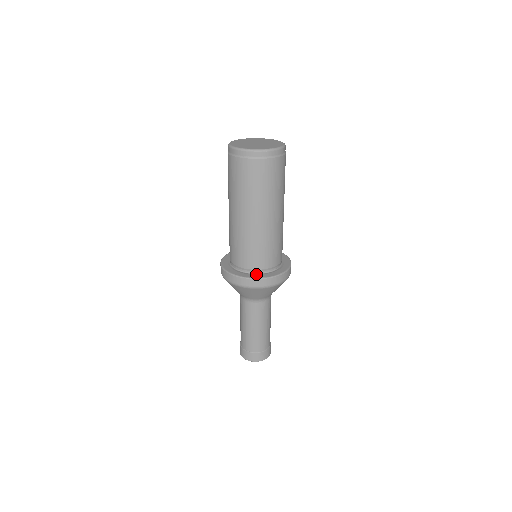
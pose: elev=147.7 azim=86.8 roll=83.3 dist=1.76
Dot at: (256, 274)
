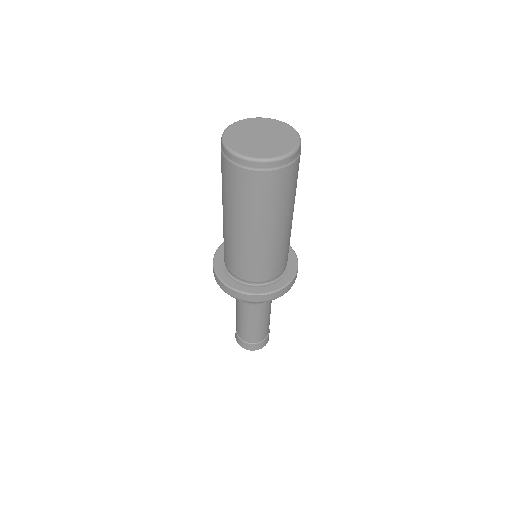
Dot at: (242, 284)
